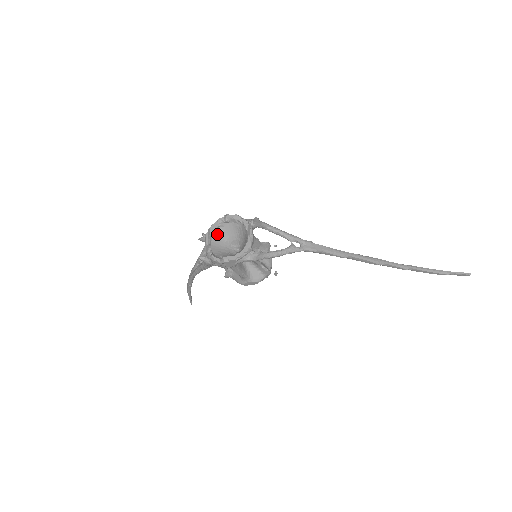
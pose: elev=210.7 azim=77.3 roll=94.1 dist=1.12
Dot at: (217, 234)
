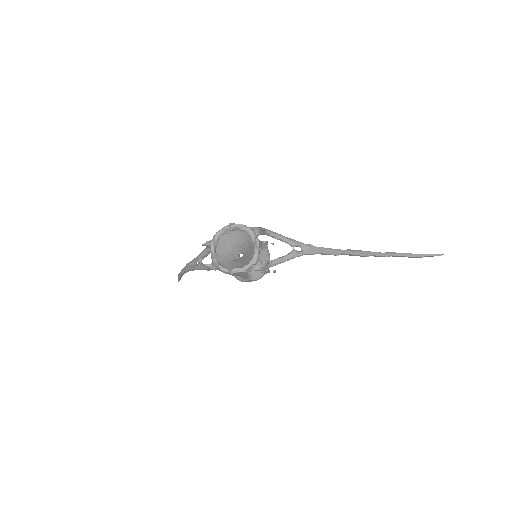
Dot at: (221, 241)
